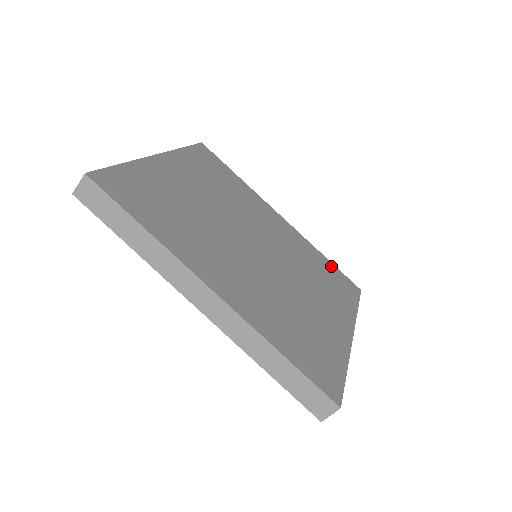
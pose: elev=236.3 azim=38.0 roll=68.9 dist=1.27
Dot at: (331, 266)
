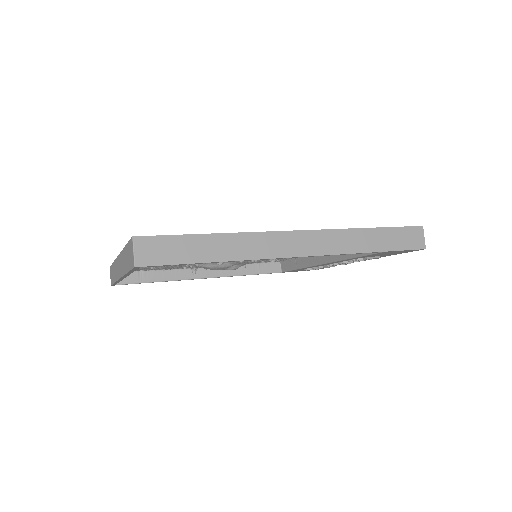
Dot at: occluded
